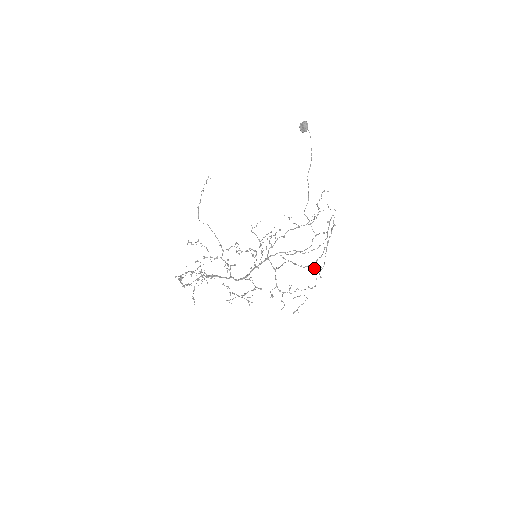
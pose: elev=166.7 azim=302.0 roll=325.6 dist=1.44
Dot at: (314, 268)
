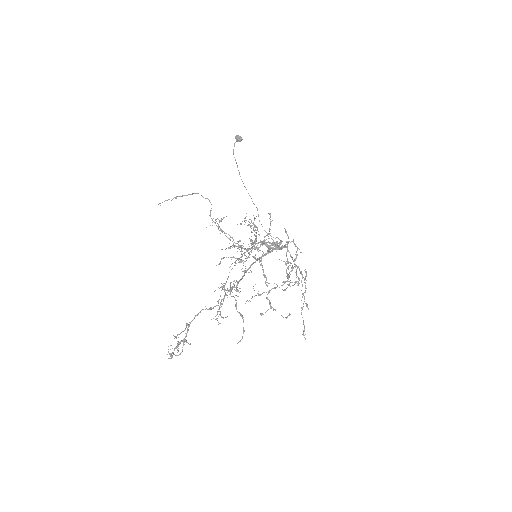
Dot at: (271, 306)
